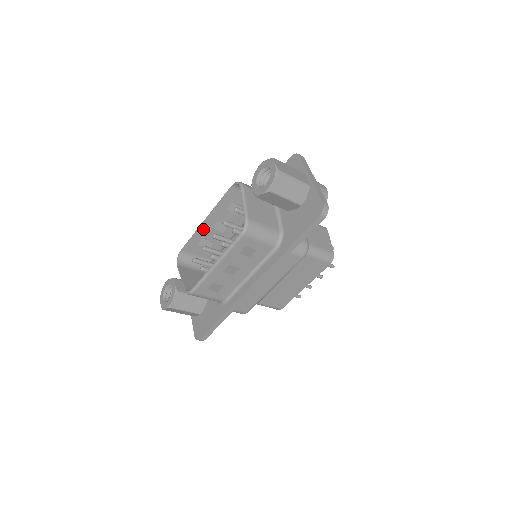
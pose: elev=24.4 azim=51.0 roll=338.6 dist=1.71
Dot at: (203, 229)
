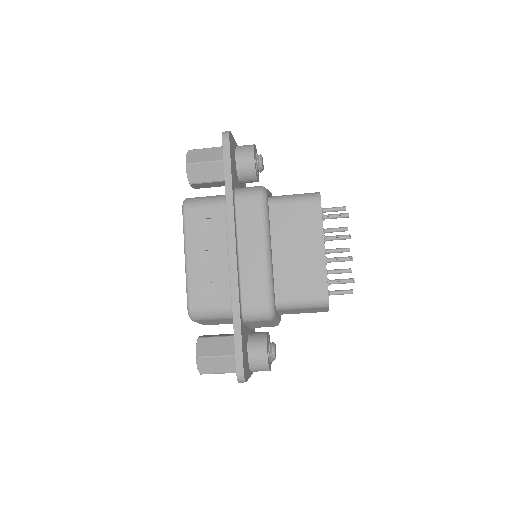
Dot at: occluded
